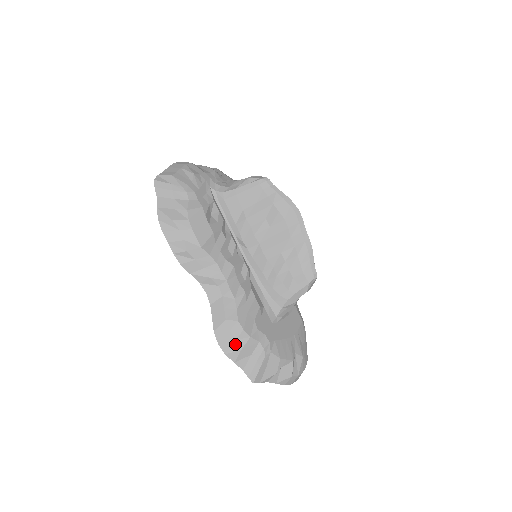
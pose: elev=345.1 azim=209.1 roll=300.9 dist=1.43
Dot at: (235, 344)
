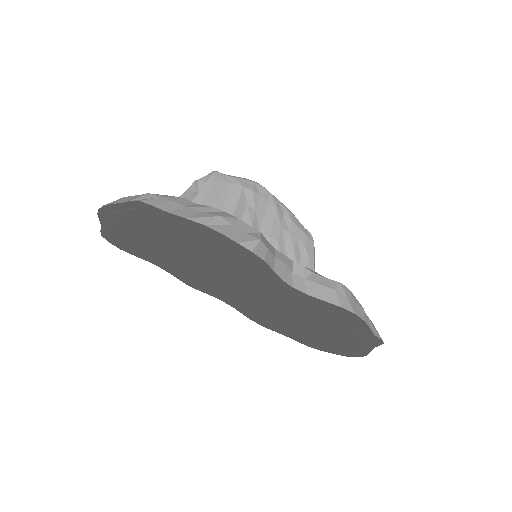
Dot at: (358, 306)
